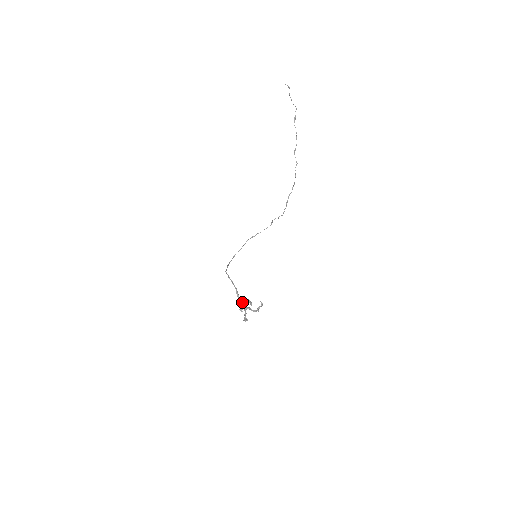
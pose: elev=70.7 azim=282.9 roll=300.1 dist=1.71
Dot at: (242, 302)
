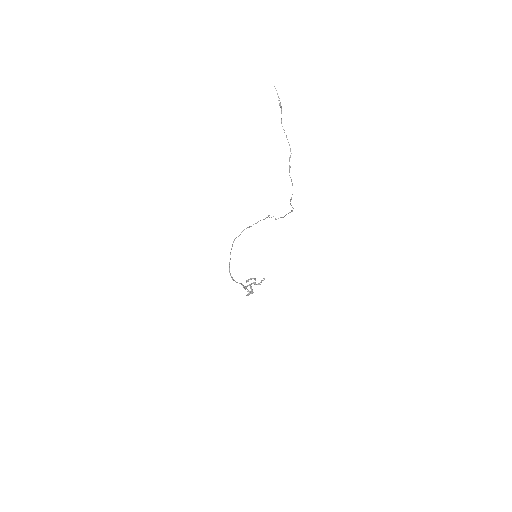
Dot at: (248, 290)
